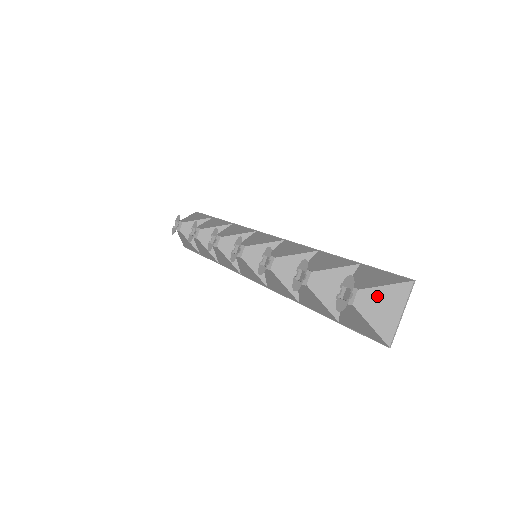
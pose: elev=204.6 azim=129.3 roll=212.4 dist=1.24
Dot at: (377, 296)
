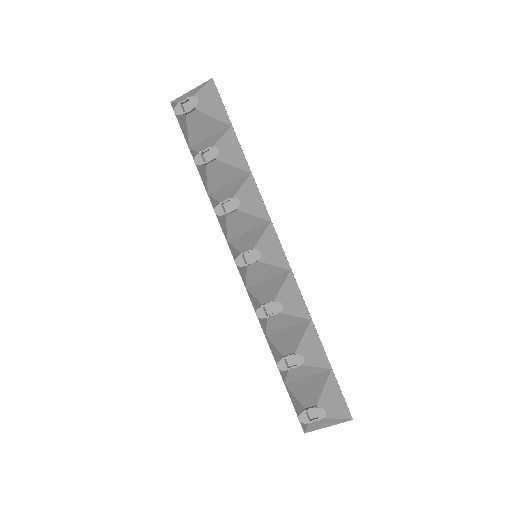
Dot at: (327, 421)
